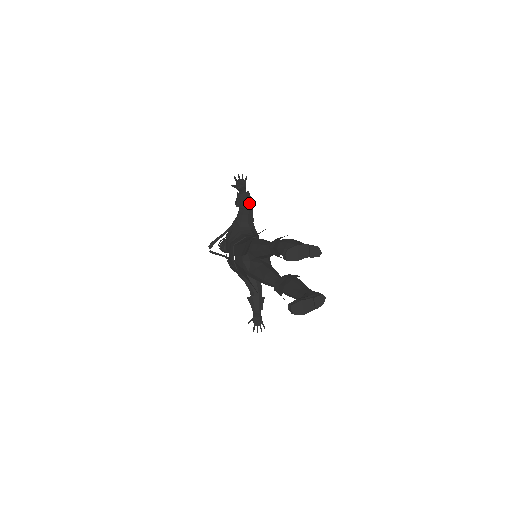
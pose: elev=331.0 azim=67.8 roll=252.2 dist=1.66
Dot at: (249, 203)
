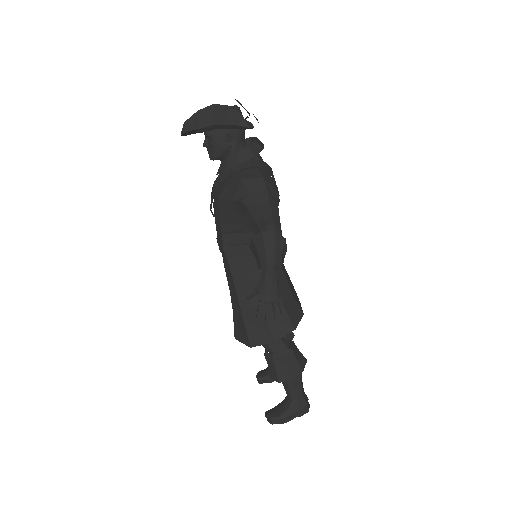
Dot at: occluded
